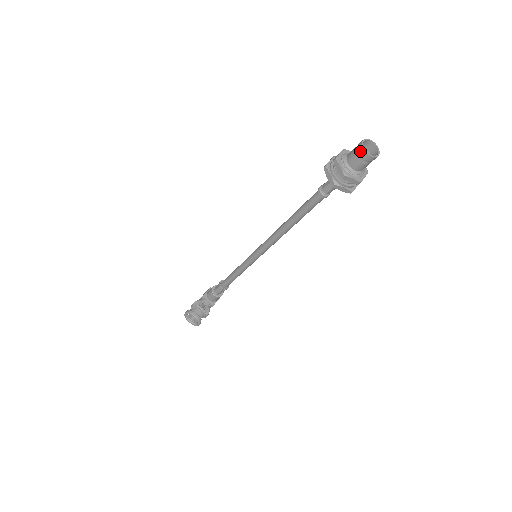
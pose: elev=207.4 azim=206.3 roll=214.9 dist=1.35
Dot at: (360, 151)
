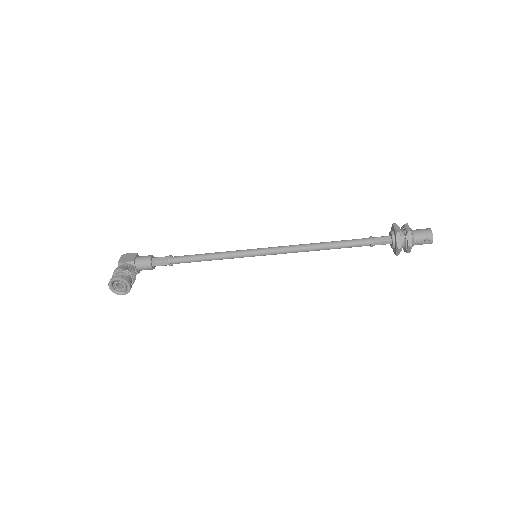
Dot at: (430, 237)
